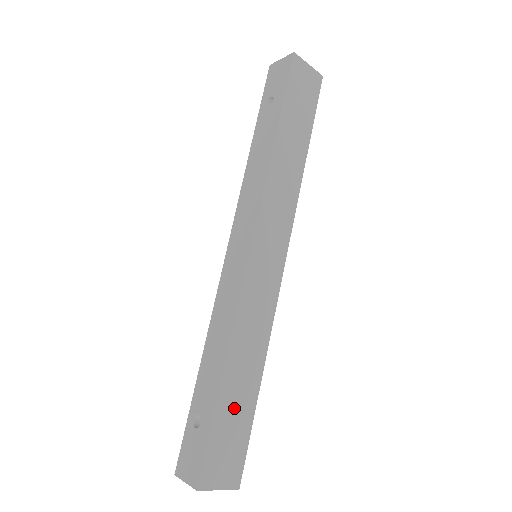
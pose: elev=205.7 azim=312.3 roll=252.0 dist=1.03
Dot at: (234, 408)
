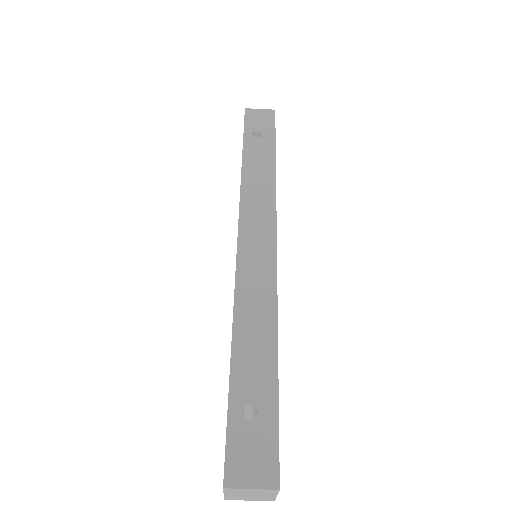
Dot at: occluded
